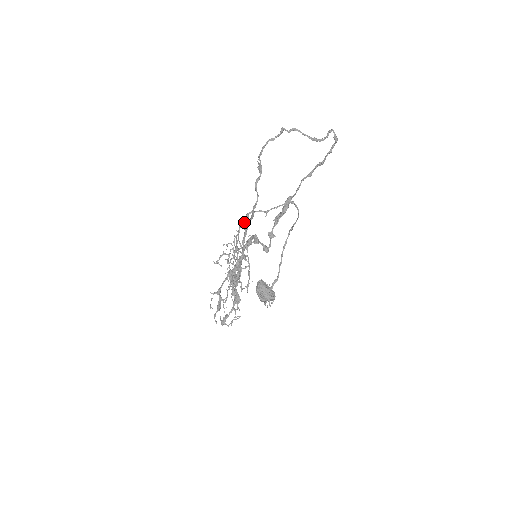
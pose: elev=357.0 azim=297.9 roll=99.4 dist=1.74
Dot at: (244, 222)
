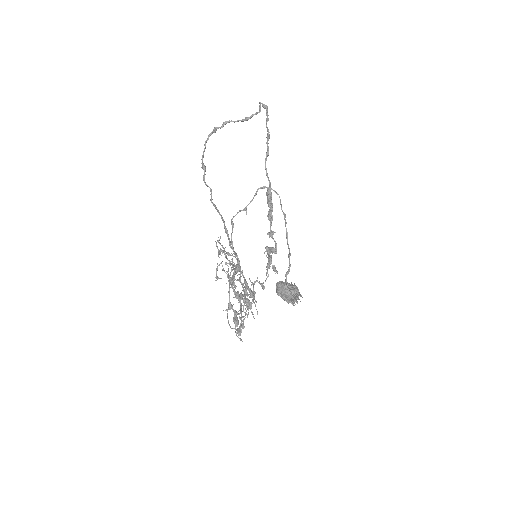
Dot at: (232, 231)
